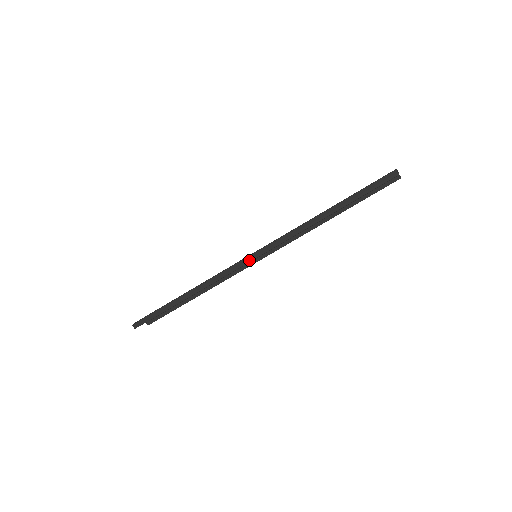
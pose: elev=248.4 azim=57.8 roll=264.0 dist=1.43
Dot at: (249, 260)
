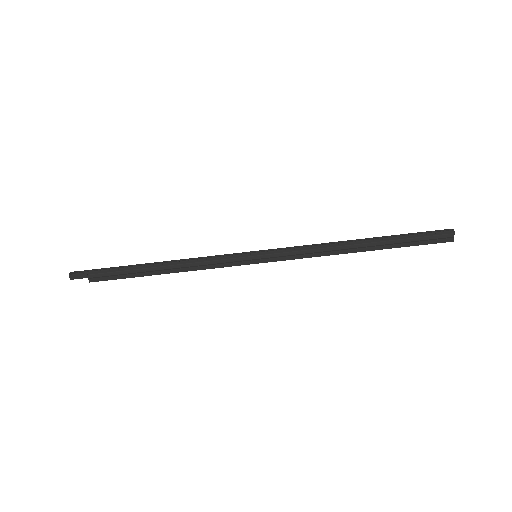
Dot at: (246, 258)
